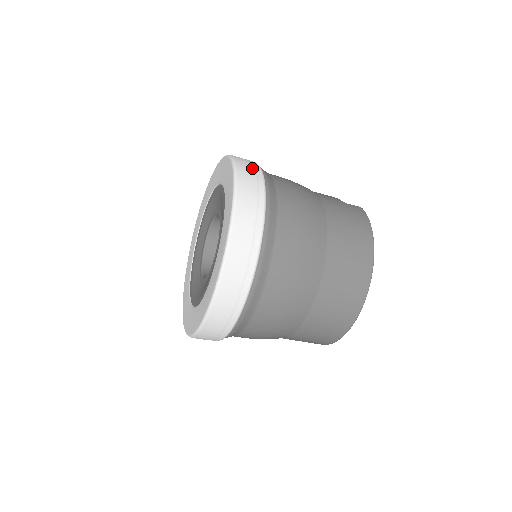
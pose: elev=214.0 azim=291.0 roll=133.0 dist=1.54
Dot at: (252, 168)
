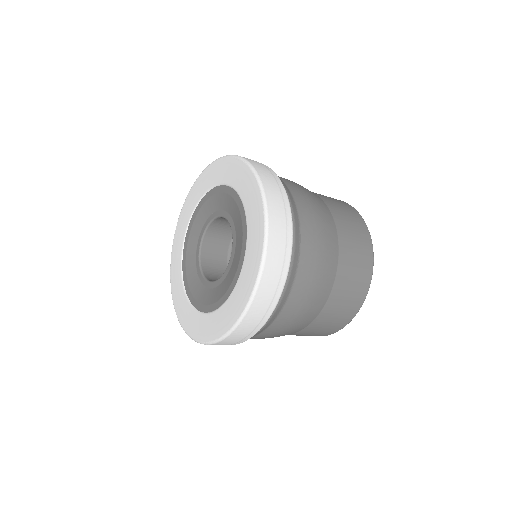
Dot at: occluded
